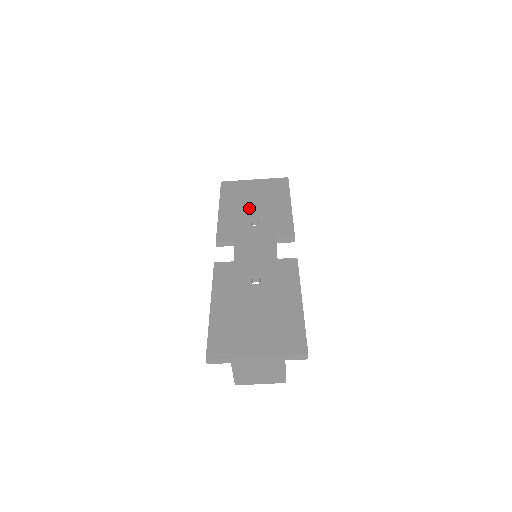
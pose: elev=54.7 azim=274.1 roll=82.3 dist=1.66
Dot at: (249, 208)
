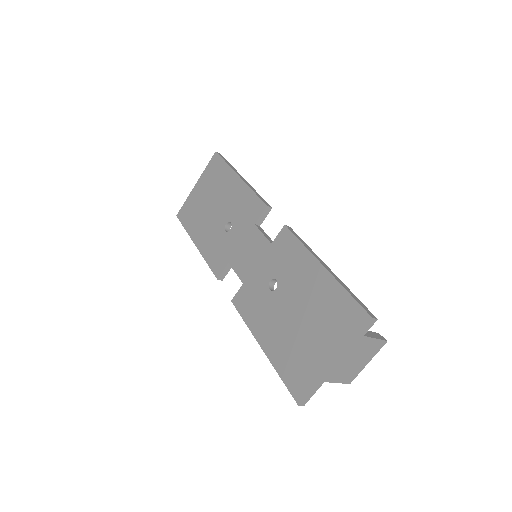
Dot at: (213, 218)
